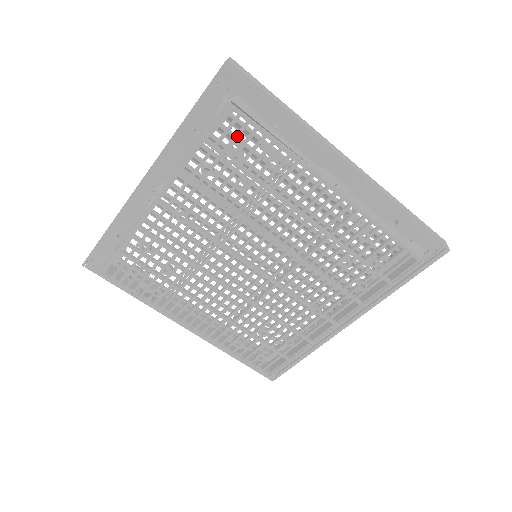
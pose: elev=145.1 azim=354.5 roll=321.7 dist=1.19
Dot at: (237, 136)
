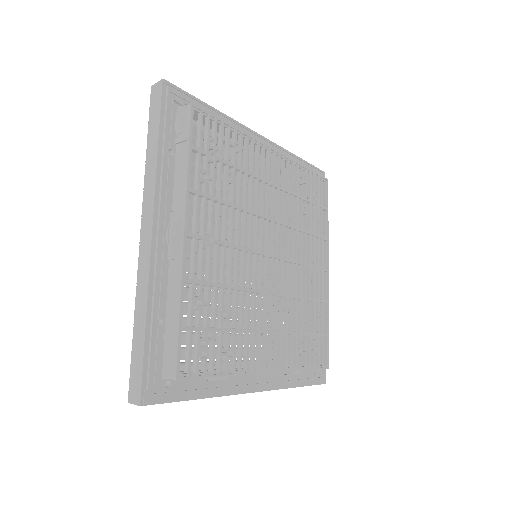
Dot at: (209, 132)
